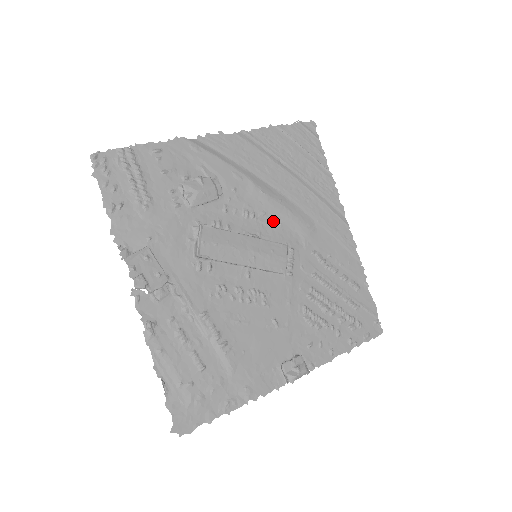
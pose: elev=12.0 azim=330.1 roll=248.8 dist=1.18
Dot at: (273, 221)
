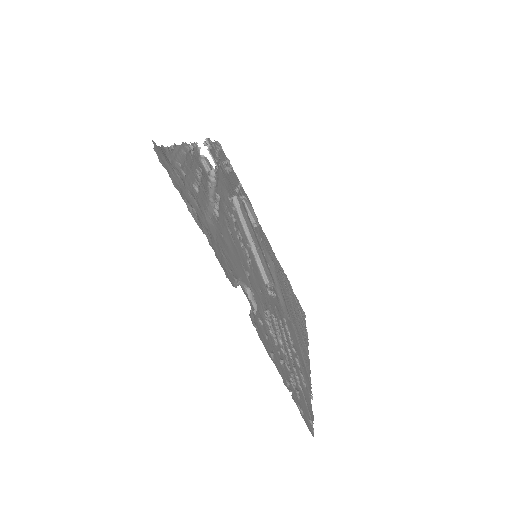
Dot at: occluded
